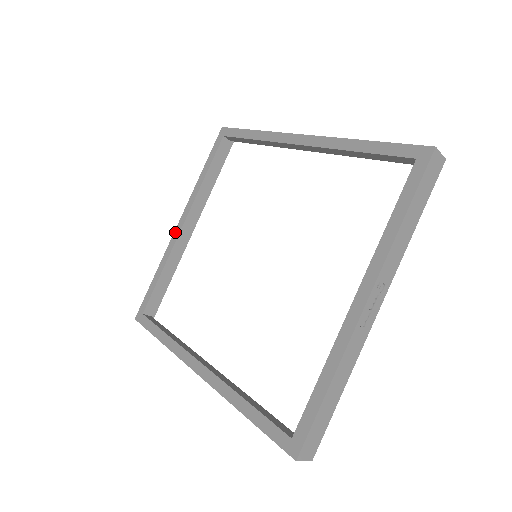
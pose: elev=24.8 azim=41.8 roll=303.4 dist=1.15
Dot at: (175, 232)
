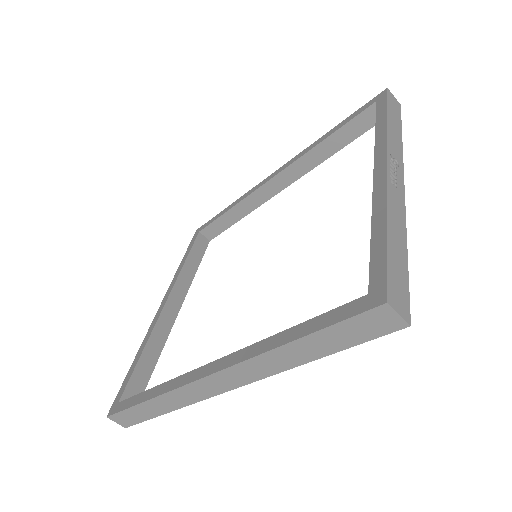
Dot at: (157, 313)
